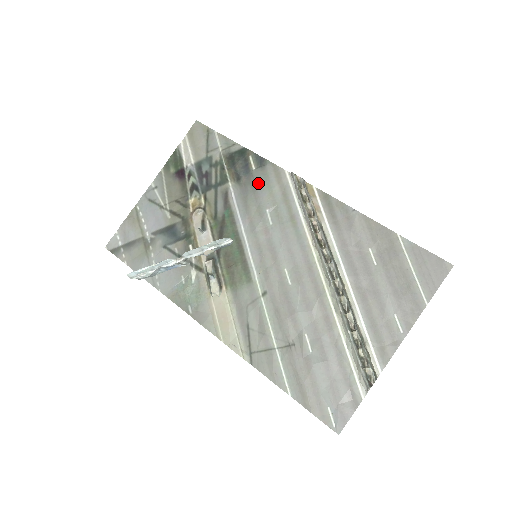
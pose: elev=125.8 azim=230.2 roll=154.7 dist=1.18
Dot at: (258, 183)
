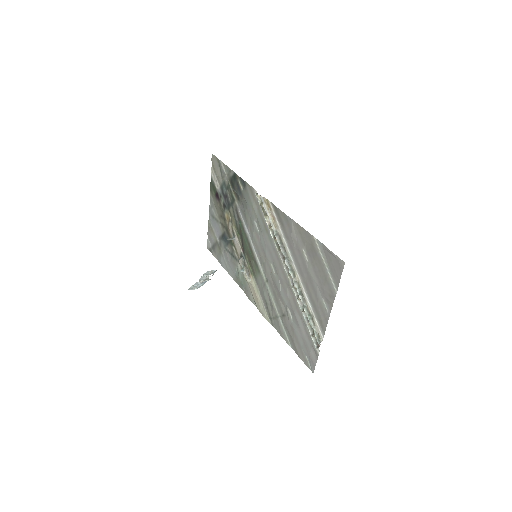
Dot at: (246, 201)
